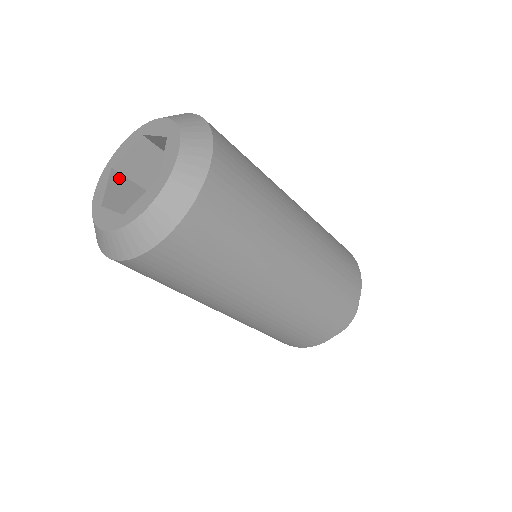
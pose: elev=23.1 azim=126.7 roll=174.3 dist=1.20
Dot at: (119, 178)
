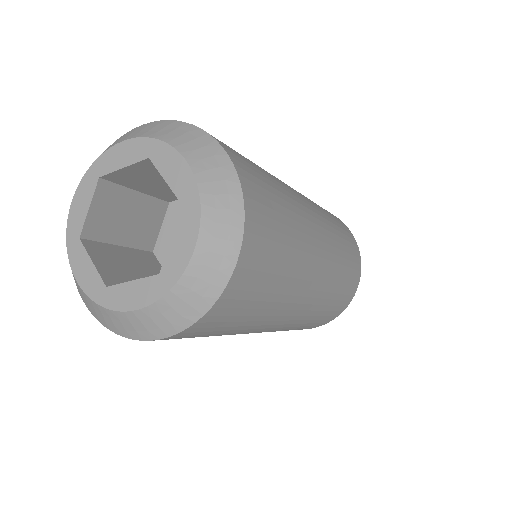
Dot at: (94, 246)
